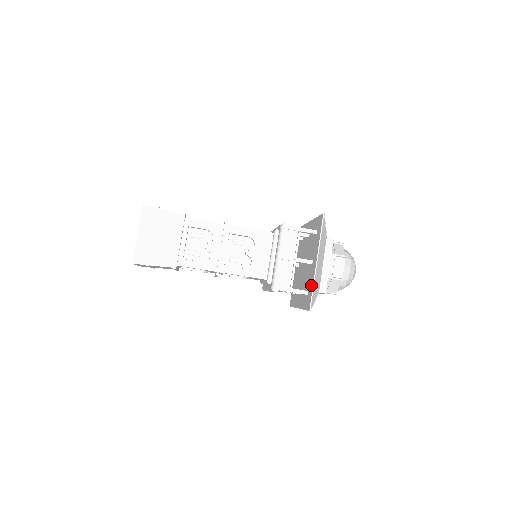
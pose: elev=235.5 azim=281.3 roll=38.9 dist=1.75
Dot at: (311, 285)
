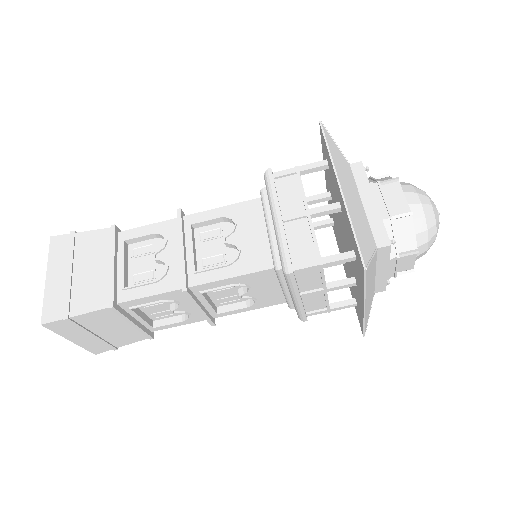
Dot at: (350, 231)
